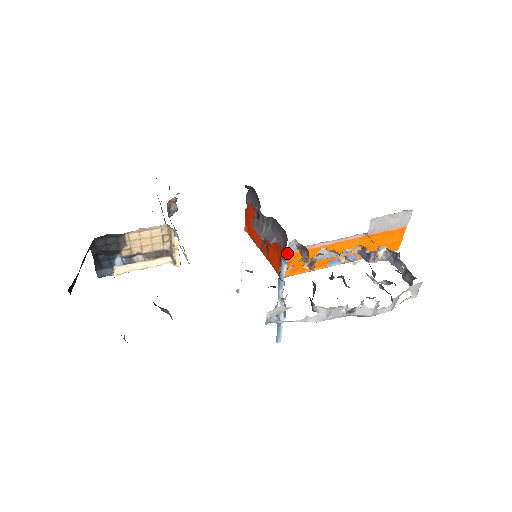
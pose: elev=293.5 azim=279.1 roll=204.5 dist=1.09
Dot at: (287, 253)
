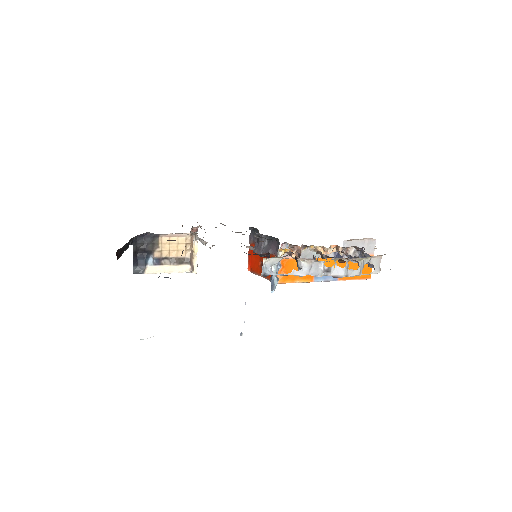
Dot at: occluded
